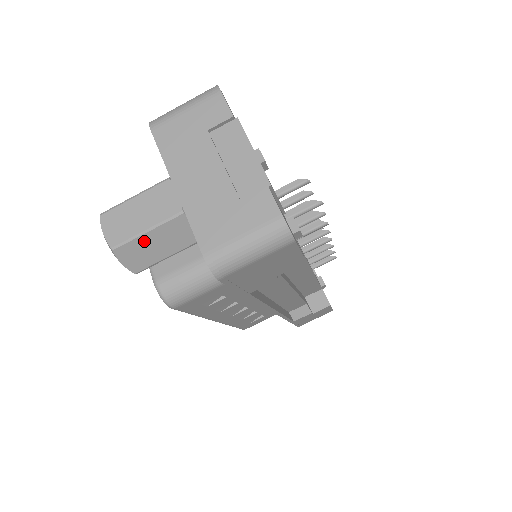
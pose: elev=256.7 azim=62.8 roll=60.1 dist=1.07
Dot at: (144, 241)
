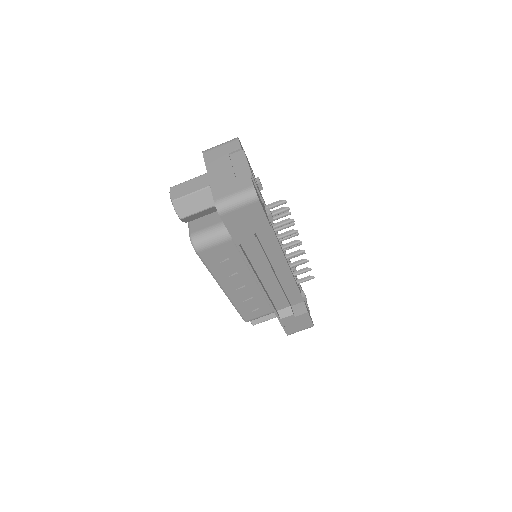
Dot at: (188, 199)
